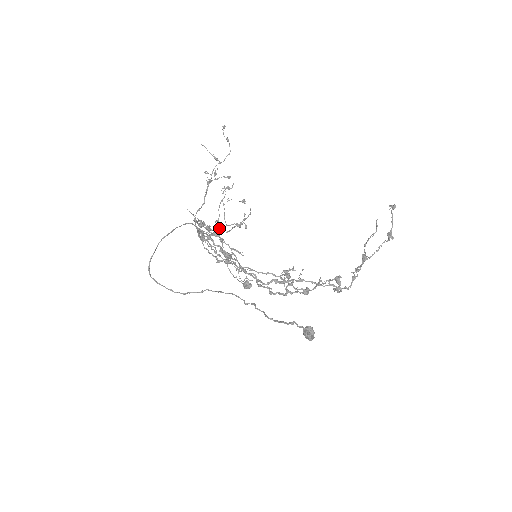
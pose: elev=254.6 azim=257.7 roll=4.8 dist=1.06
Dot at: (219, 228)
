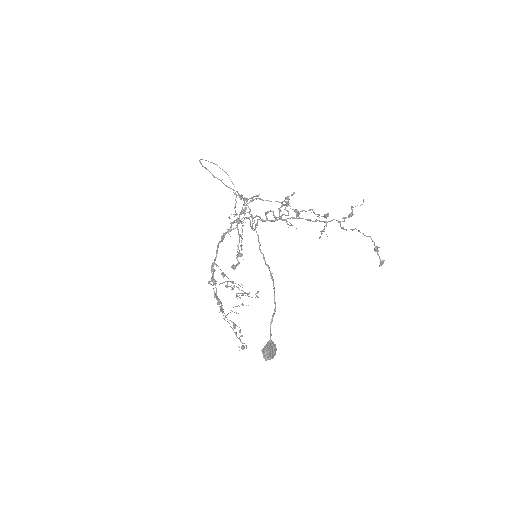
Dot at: occluded
